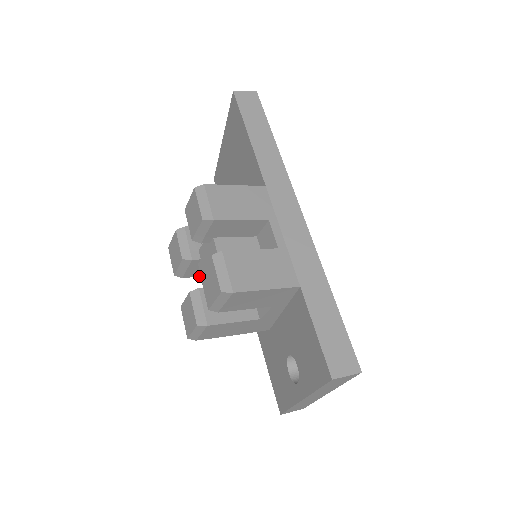
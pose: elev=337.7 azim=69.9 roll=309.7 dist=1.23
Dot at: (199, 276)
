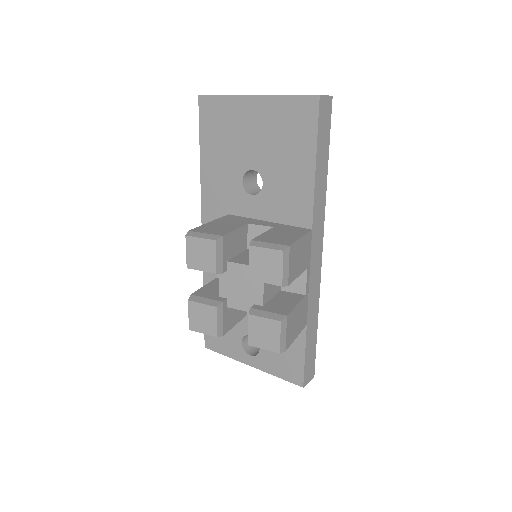
Dot at: occluded
